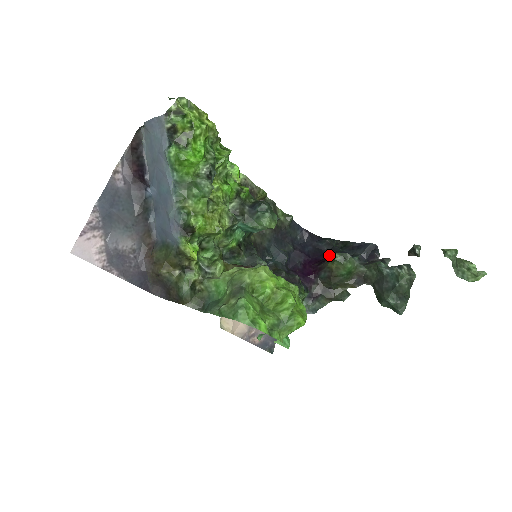
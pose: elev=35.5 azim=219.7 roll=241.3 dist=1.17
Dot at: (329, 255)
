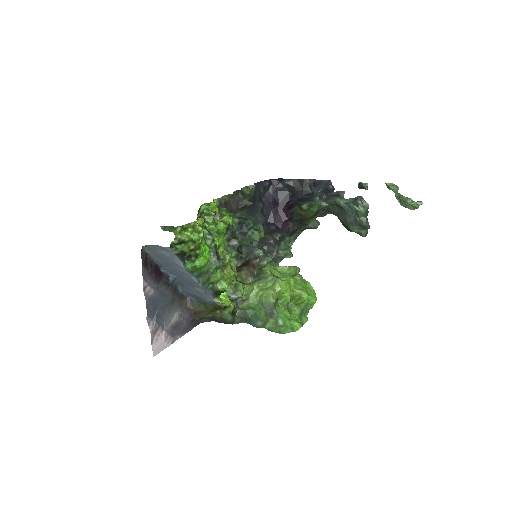
Dot at: (292, 196)
